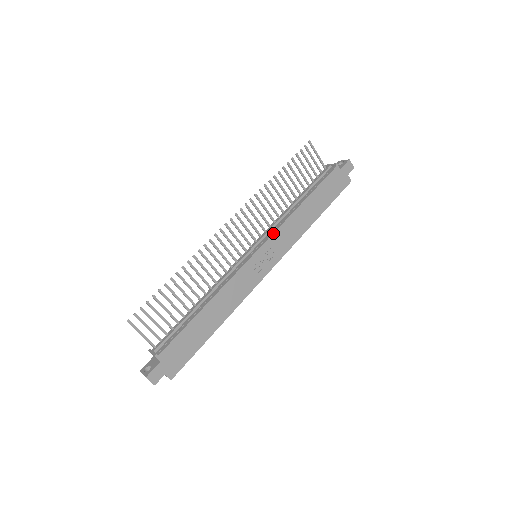
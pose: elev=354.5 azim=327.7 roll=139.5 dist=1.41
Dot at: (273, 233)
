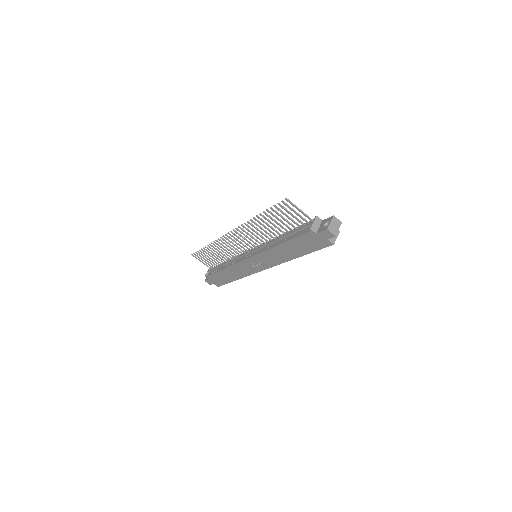
Dot at: (257, 254)
